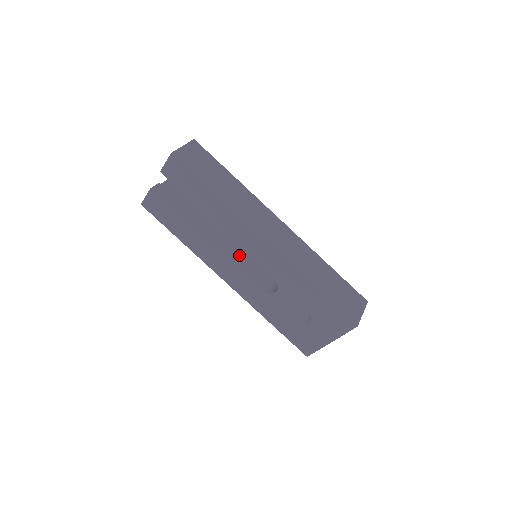
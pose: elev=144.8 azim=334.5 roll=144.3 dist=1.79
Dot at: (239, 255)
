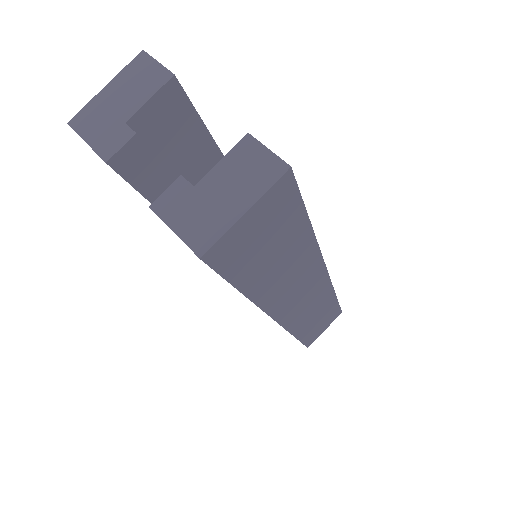
Dot at: occluded
